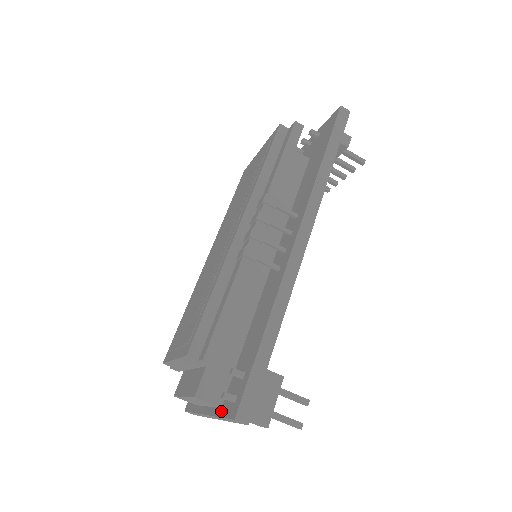
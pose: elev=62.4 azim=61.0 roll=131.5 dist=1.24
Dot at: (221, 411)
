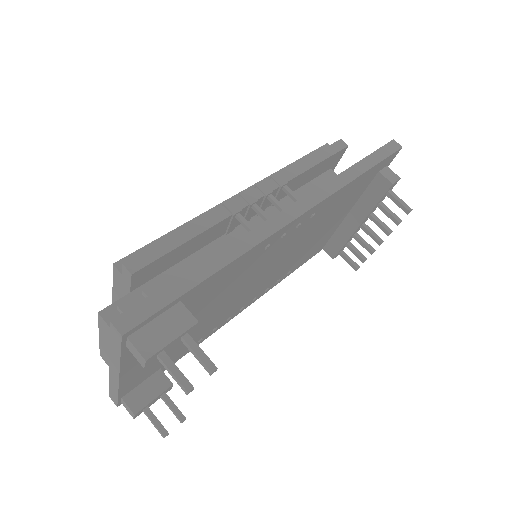
Dot at: occluded
